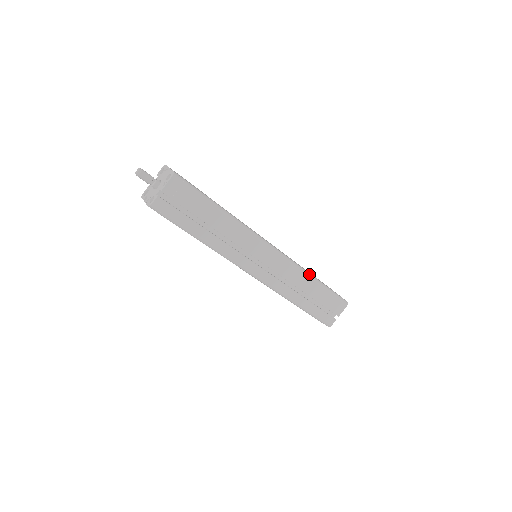
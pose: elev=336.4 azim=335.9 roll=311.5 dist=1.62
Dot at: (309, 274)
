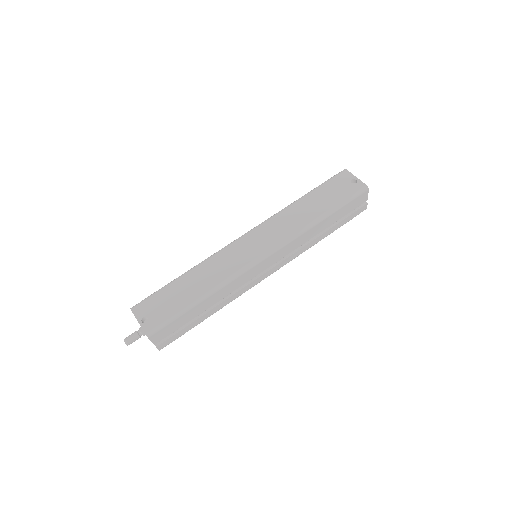
Dot at: (311, 225)
